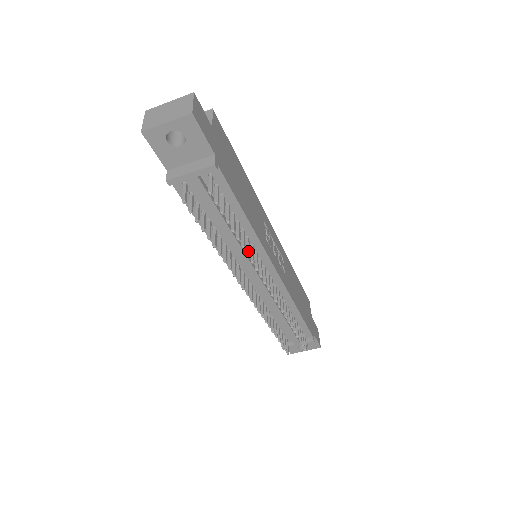
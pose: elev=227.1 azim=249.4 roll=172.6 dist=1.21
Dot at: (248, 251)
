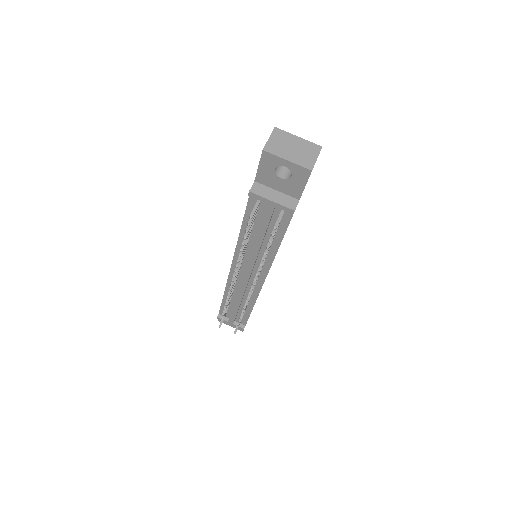
Dot at: (261, 267)
